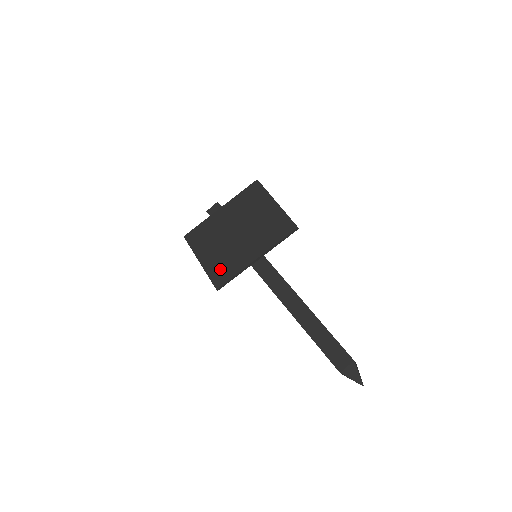
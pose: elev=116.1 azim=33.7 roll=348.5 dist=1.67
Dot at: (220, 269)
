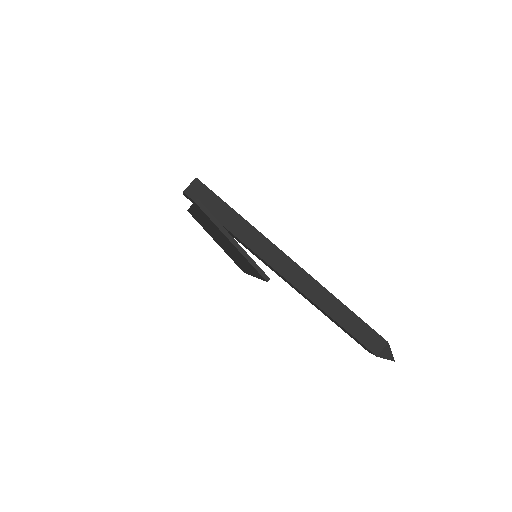
Dot at: occluded
